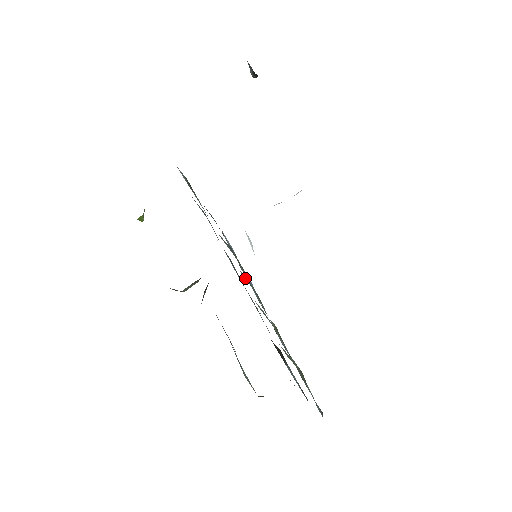
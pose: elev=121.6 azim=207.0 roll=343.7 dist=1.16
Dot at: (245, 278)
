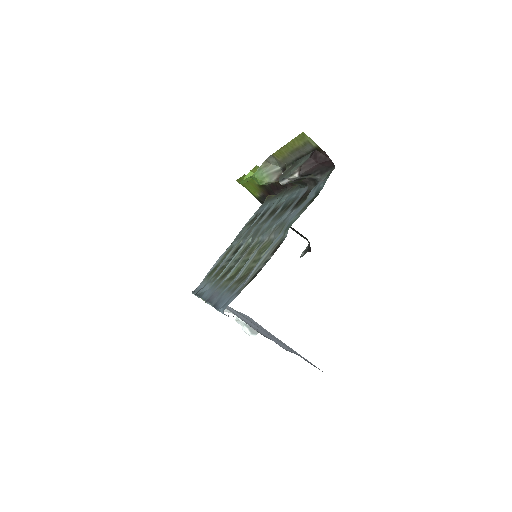
Dot at: (231, 261)
